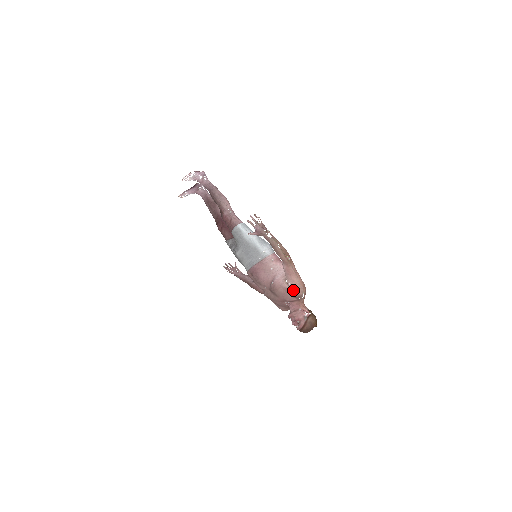
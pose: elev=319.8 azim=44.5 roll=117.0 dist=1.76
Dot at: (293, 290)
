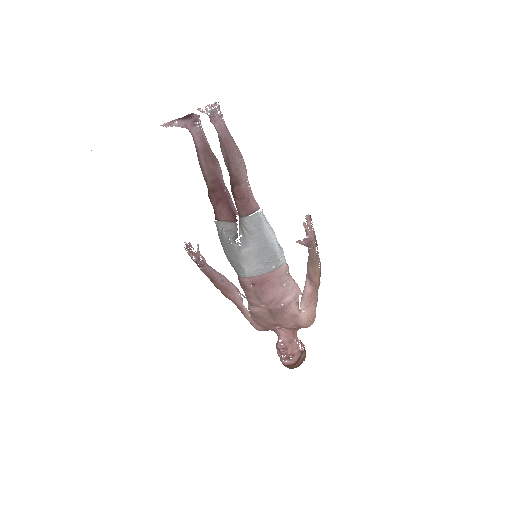
Dot at: (305, 320)
